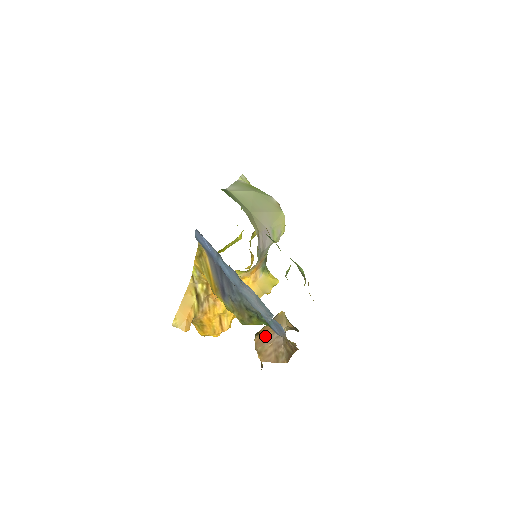
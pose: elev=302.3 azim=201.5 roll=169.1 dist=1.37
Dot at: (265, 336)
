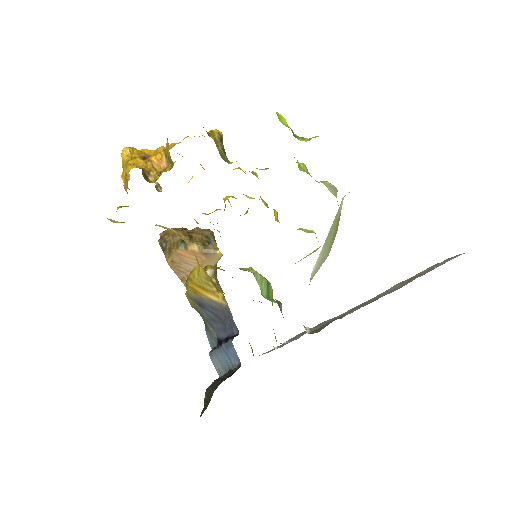
Dot at: (190, 259)
